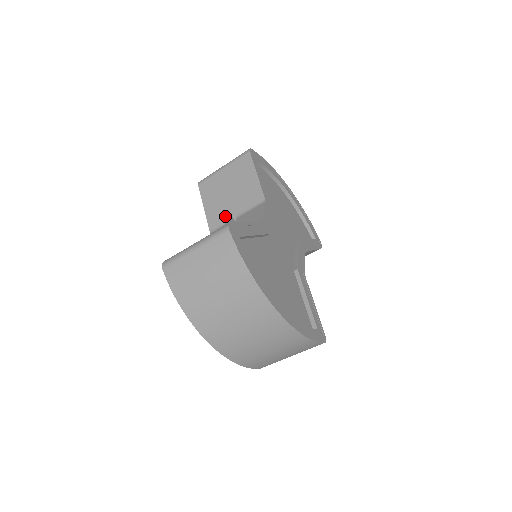
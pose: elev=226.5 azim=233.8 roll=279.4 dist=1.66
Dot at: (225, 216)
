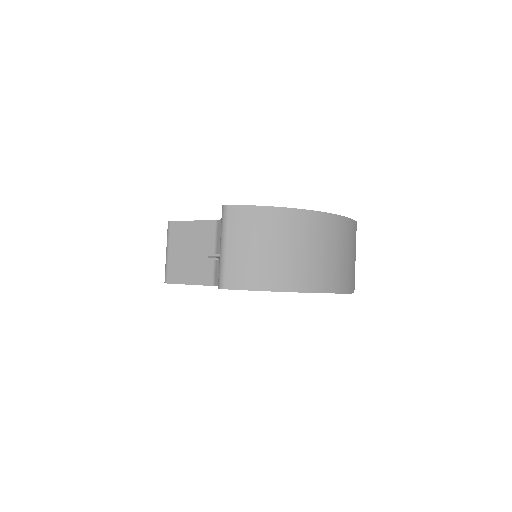
Dot at: (208, 265)
